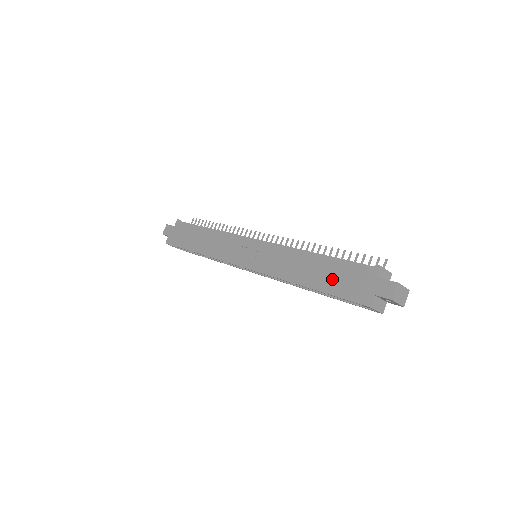
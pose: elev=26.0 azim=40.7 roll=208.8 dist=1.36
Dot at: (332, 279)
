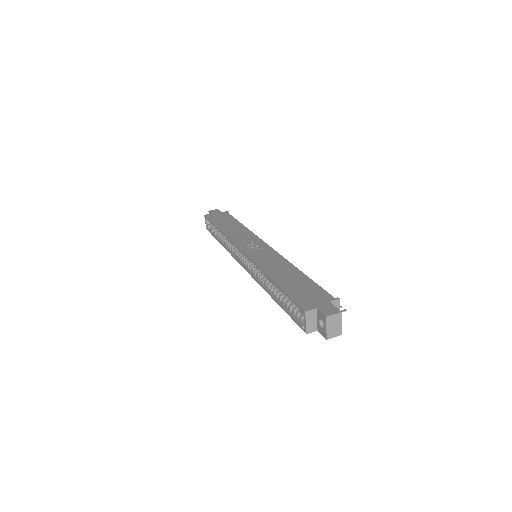
Dot at: (296, 286)
